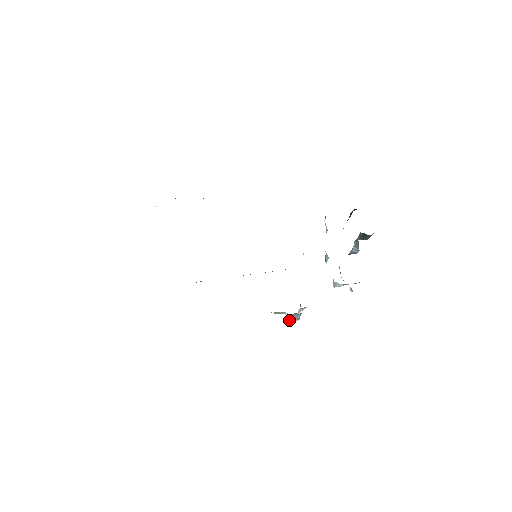
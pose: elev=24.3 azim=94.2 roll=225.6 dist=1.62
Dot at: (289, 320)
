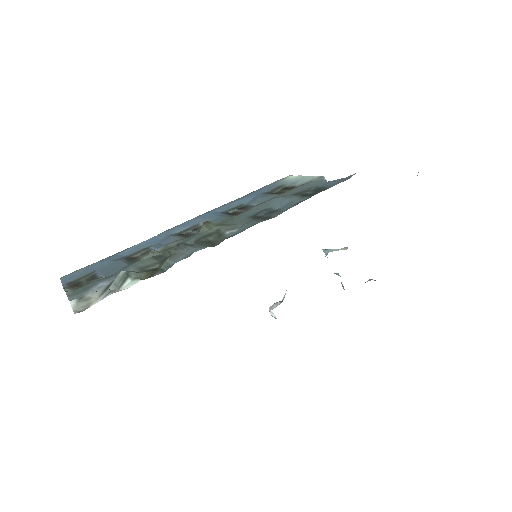
Dot at: (272, 316)
